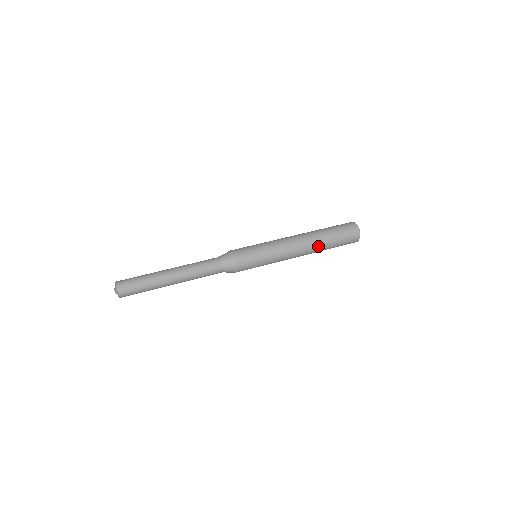
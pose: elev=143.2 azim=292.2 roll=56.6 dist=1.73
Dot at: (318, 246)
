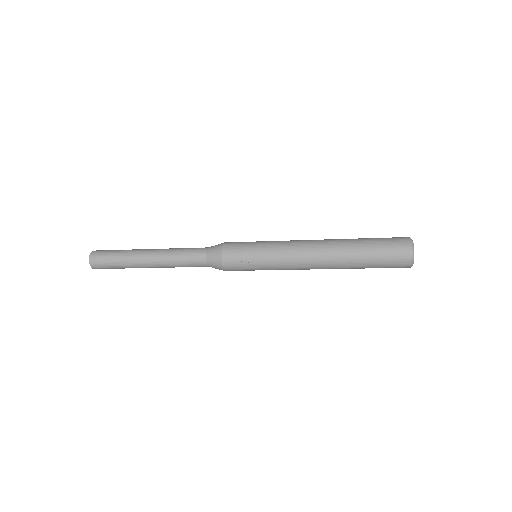
Dot at: (340, 246)
